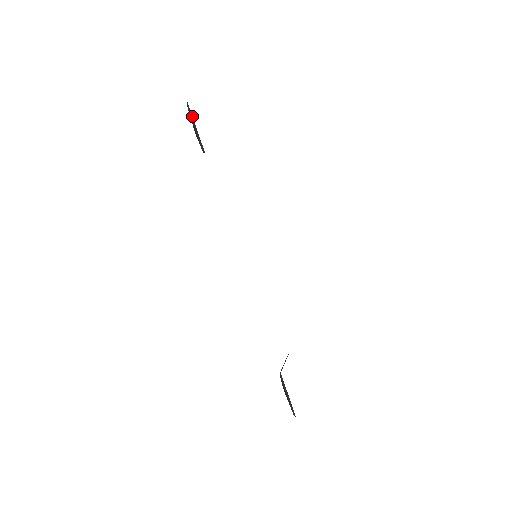
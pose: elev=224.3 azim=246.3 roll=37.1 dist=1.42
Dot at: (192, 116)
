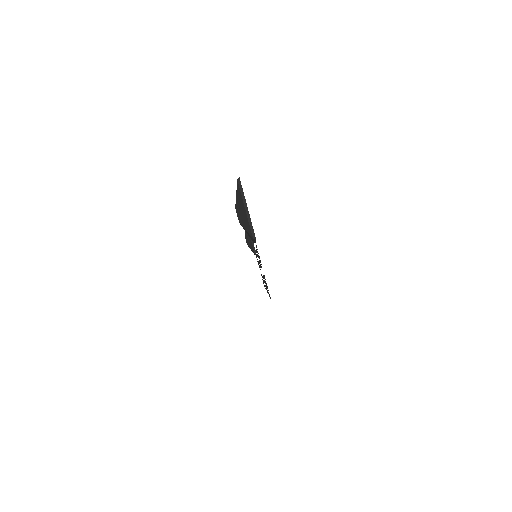
Dot at: occluded
